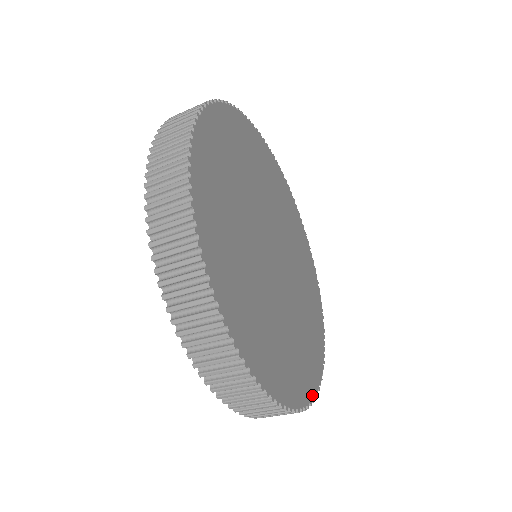
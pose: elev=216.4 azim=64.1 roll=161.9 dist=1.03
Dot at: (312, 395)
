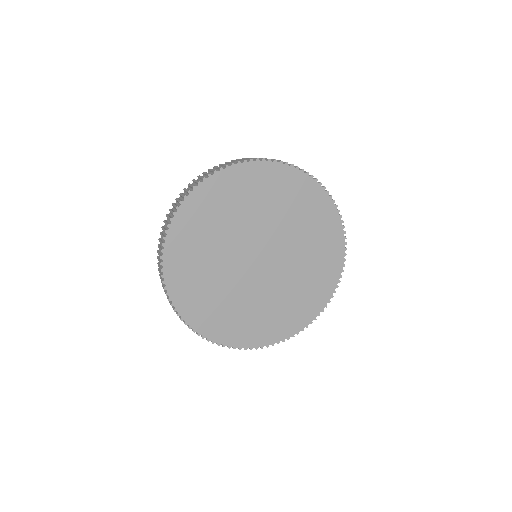
Dot at: (343, 249)
